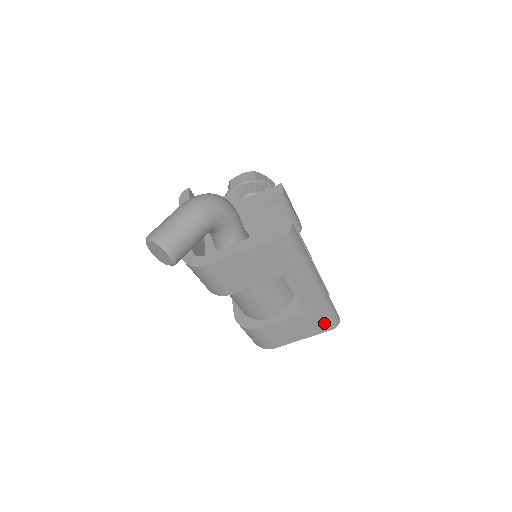
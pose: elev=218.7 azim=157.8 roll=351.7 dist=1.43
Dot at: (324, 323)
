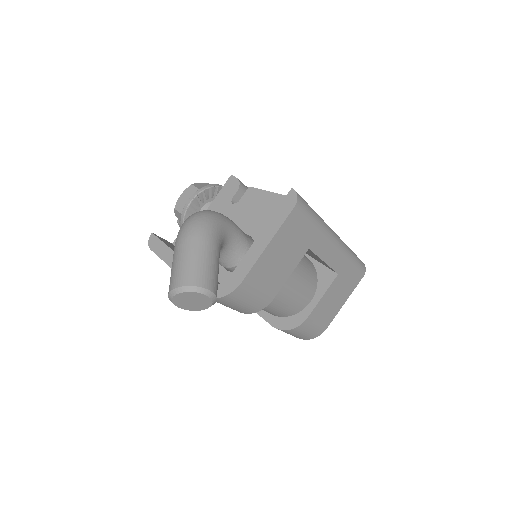
Dot at: (356, 274)
